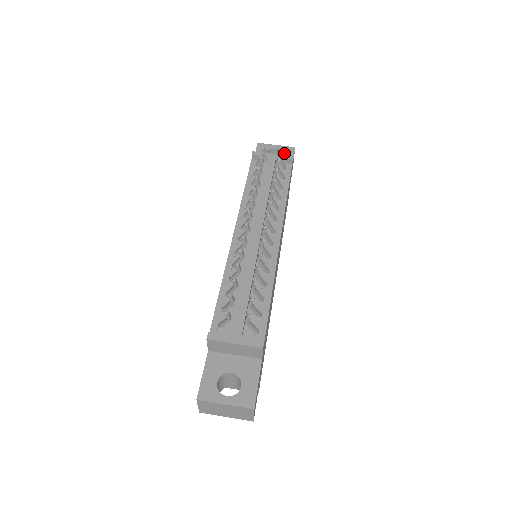
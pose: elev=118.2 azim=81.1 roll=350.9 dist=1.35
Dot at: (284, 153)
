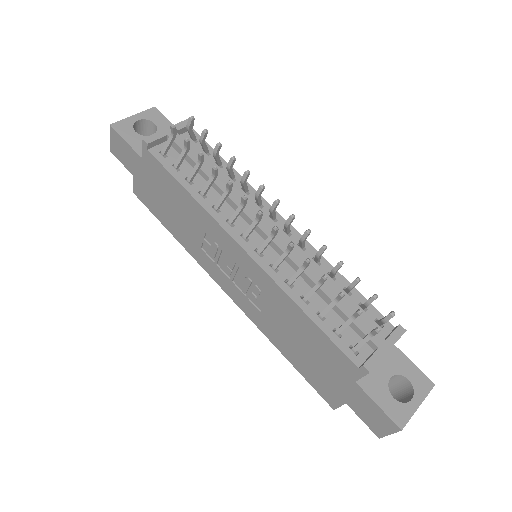
Dot at: (153, 121)
